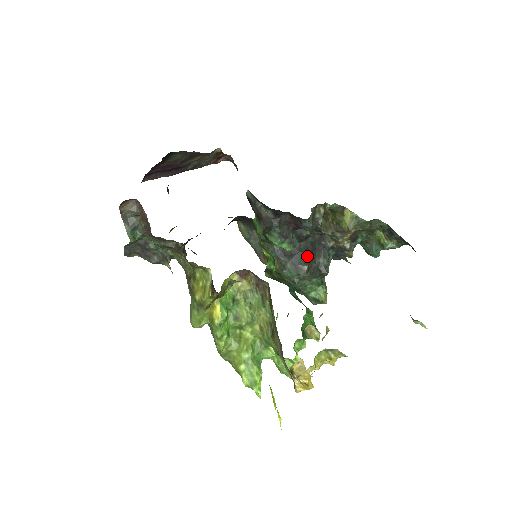
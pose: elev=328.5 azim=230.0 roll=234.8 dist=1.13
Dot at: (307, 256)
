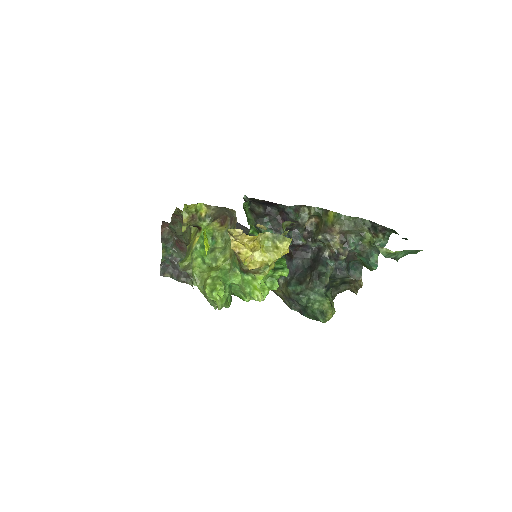
Dot at: (309, 270)
